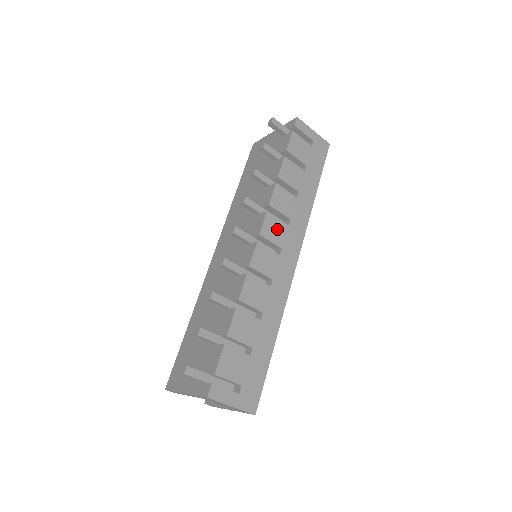
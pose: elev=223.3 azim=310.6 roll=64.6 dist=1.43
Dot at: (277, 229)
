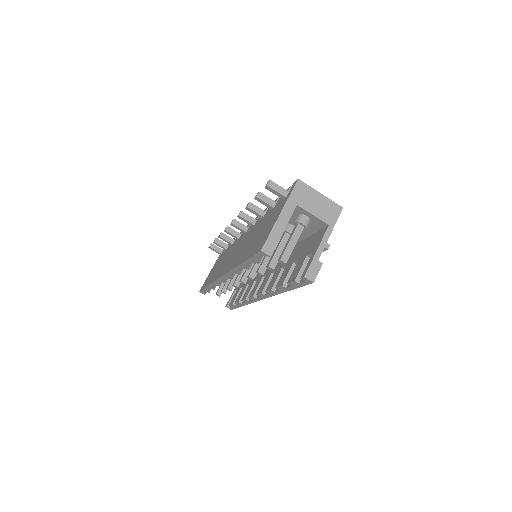
Dot at: occluded
